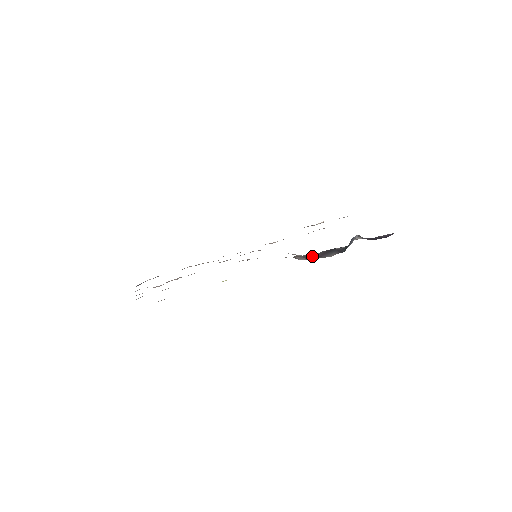
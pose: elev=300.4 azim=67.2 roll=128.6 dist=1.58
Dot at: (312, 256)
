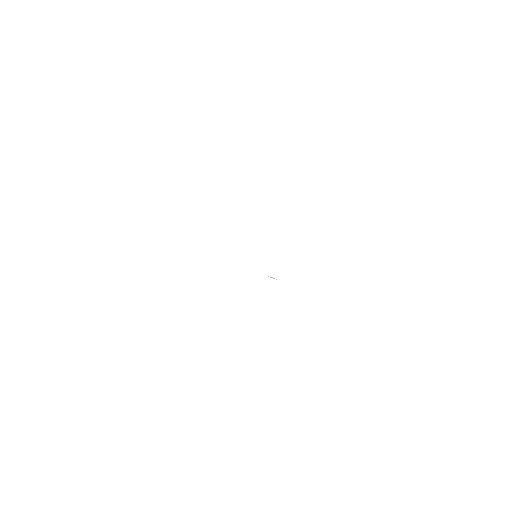
Dot at: occluded
